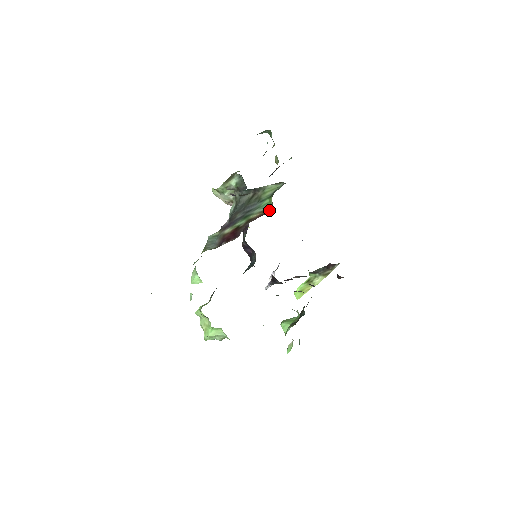
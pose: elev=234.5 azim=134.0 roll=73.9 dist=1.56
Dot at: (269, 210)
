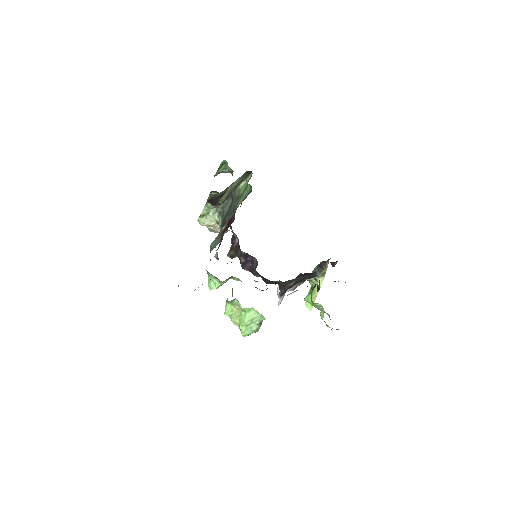
Dot at: (249, 193)
